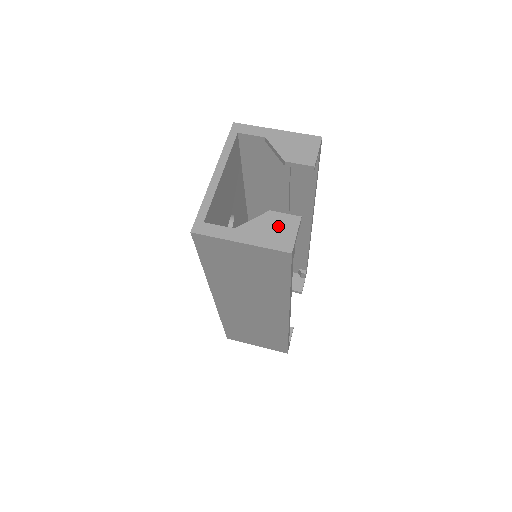
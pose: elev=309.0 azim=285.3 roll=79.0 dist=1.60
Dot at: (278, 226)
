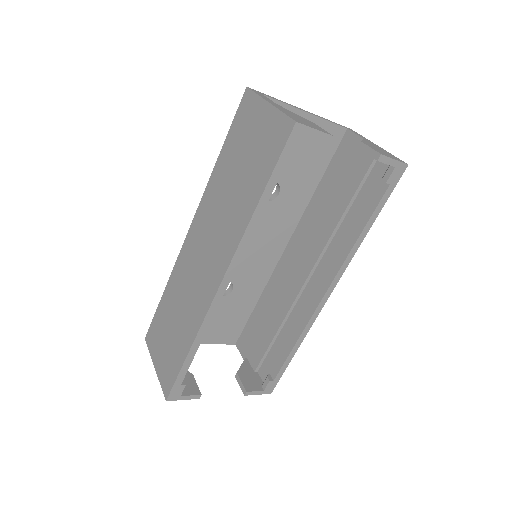
Dot at: (308, 122)
